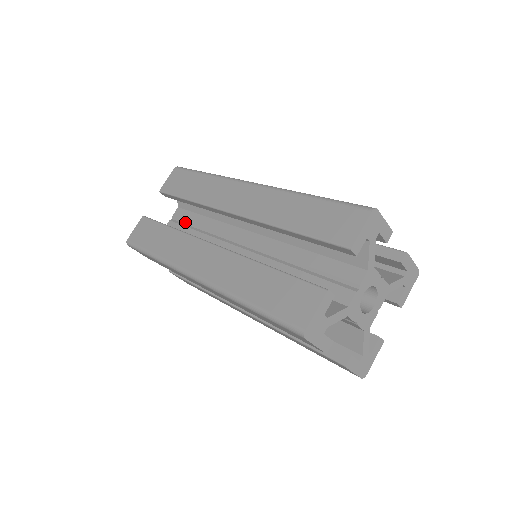
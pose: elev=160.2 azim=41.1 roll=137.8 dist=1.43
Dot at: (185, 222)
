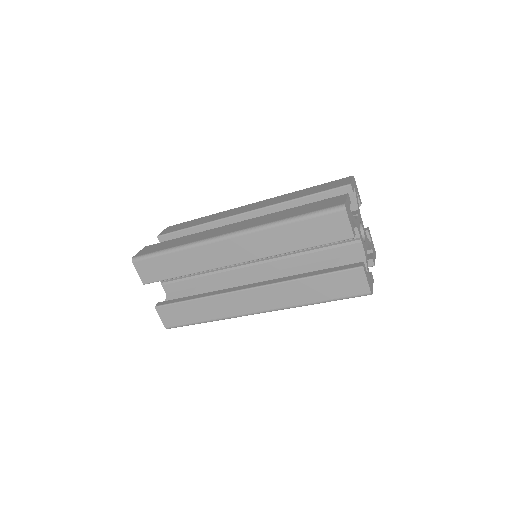
Dot at: occluded
